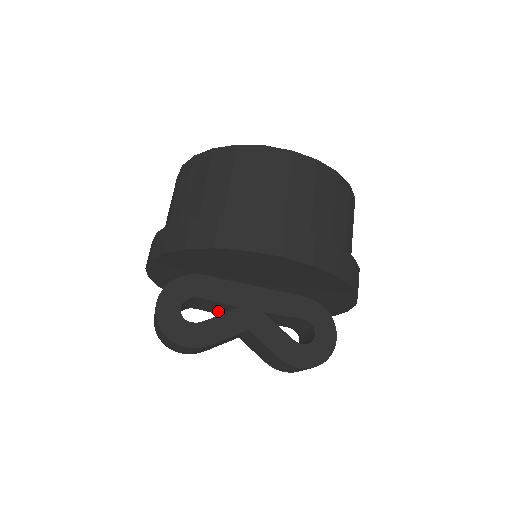
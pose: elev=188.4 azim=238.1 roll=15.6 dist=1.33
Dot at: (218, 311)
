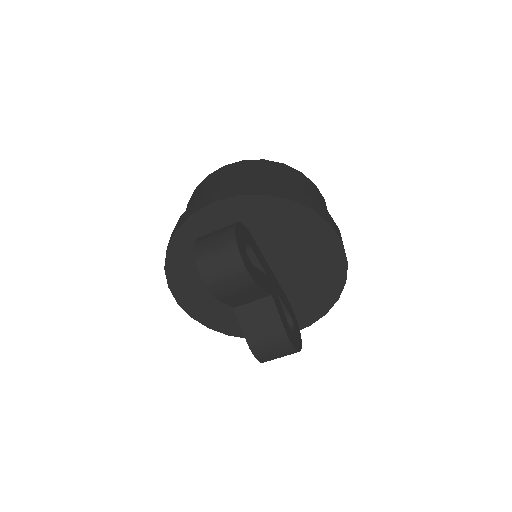
Dot at: occluded
